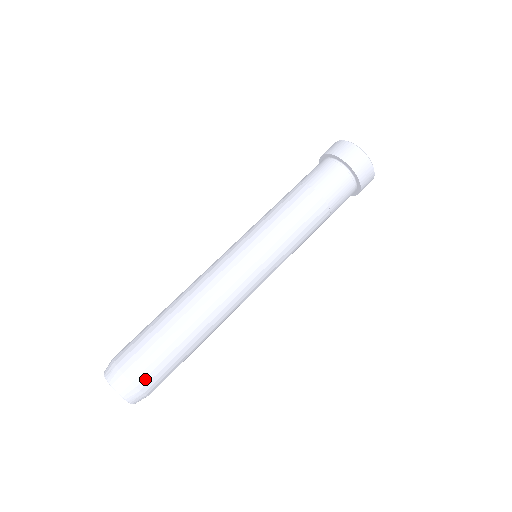
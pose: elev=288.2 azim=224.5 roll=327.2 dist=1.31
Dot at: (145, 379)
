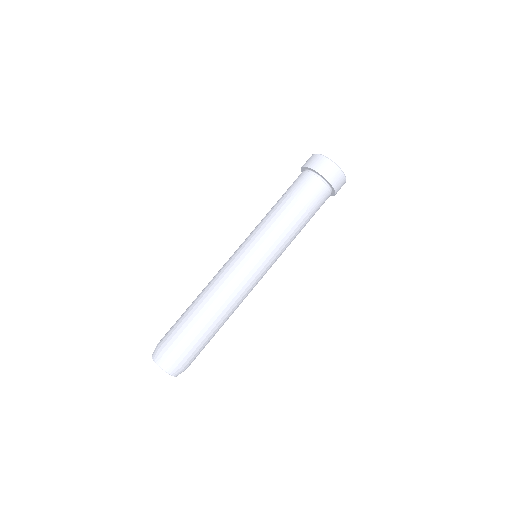
Dot at: (186, 361)
